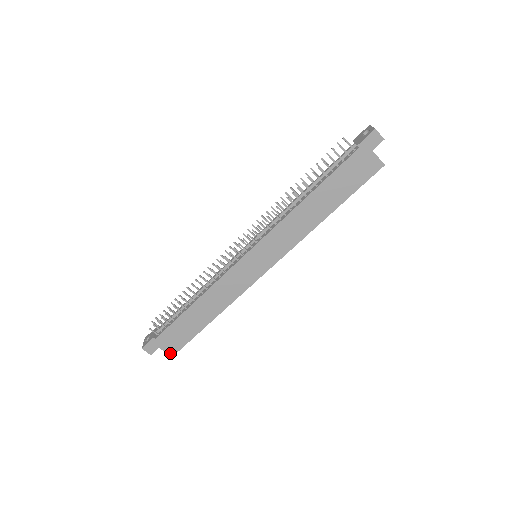
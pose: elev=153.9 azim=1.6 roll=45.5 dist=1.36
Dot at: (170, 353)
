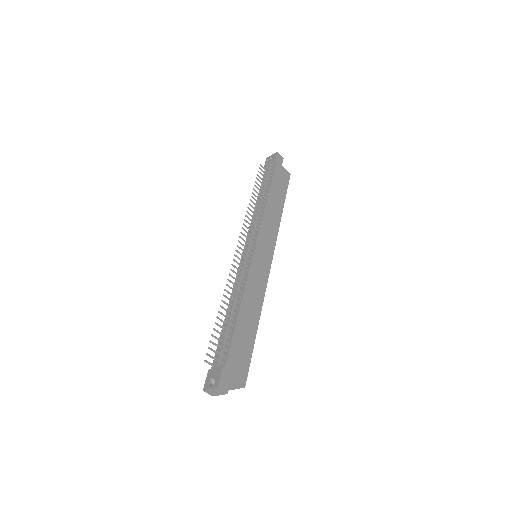
Dot at: (242, 383)
